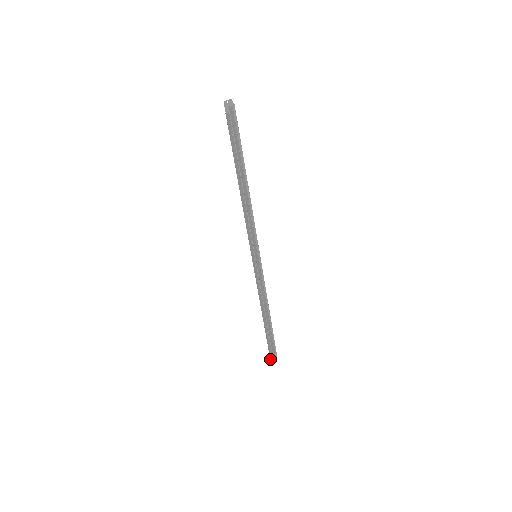
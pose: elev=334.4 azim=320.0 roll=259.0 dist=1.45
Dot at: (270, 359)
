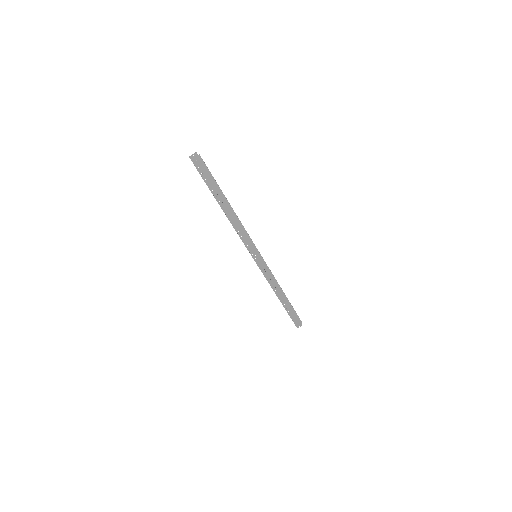
Dot at: (295, 324)
